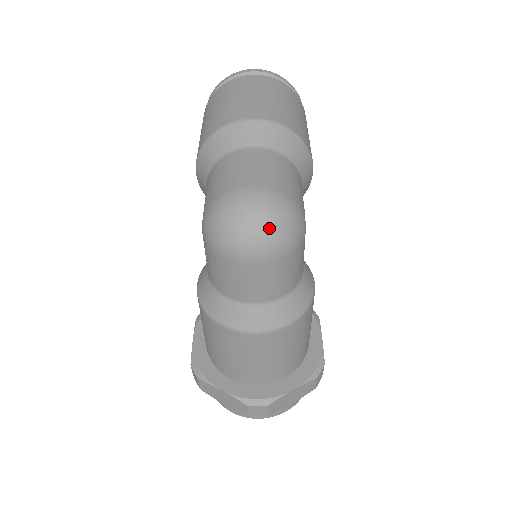
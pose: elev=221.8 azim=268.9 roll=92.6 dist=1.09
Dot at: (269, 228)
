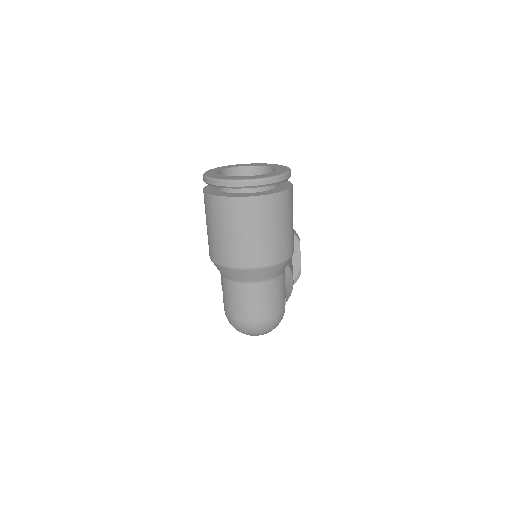
Dot at: occluded
